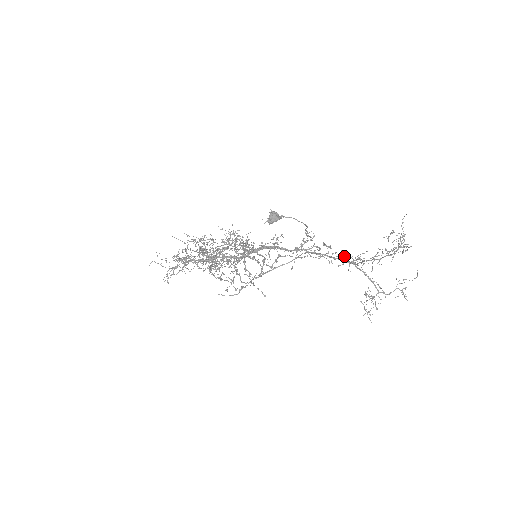
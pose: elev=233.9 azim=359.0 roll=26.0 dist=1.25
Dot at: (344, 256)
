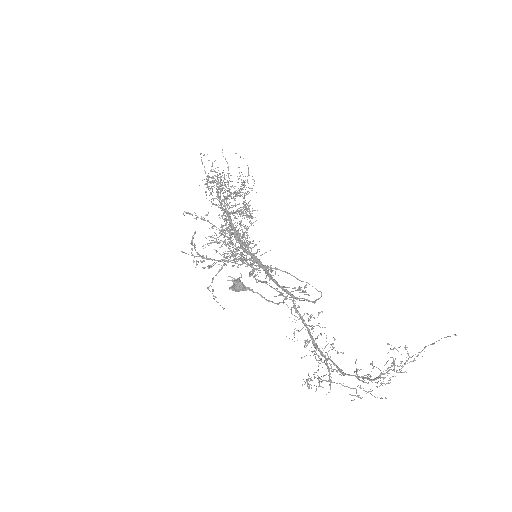
Dot at: occluded
